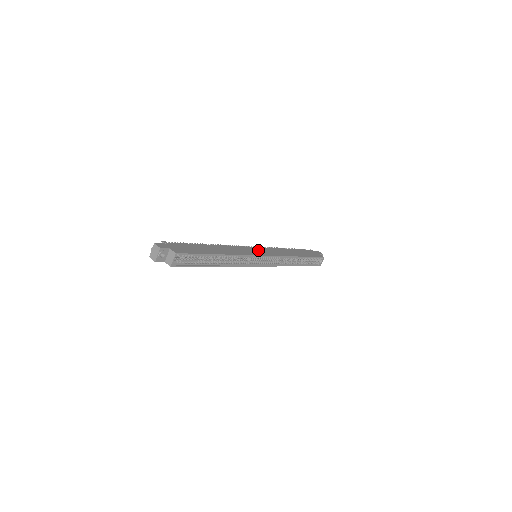
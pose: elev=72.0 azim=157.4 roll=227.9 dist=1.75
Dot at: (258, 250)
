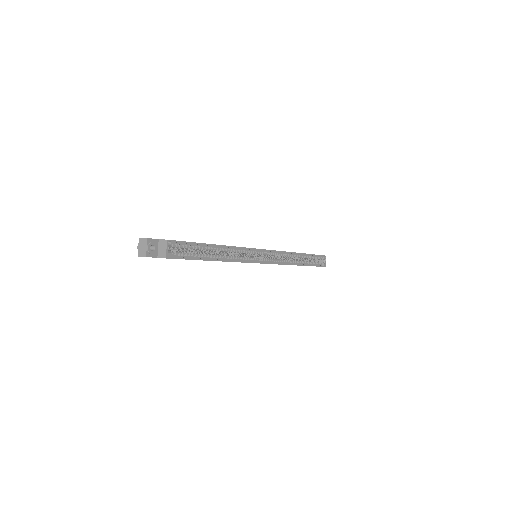
Dot at: occluded
